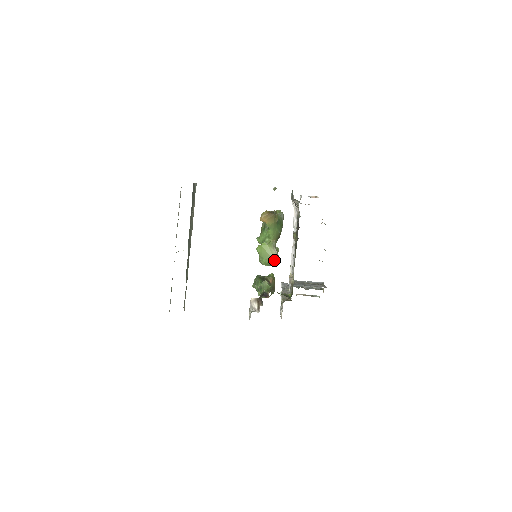
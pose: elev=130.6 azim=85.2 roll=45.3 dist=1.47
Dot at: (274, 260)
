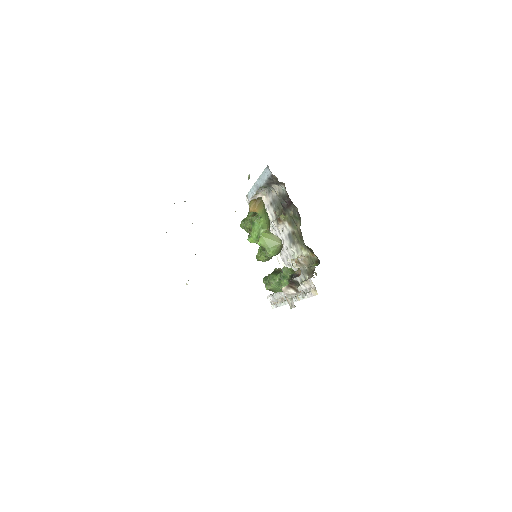
Dot at: (281, 244)
